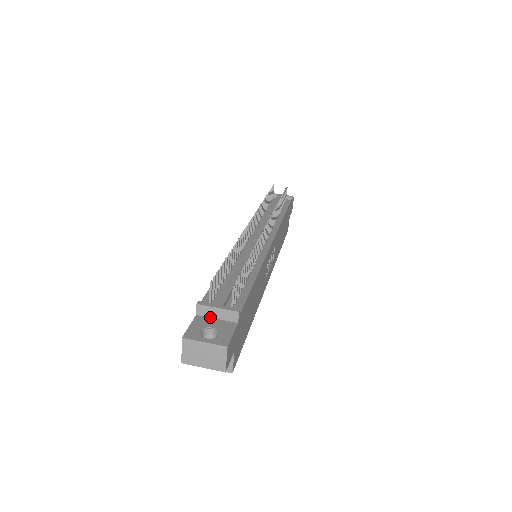
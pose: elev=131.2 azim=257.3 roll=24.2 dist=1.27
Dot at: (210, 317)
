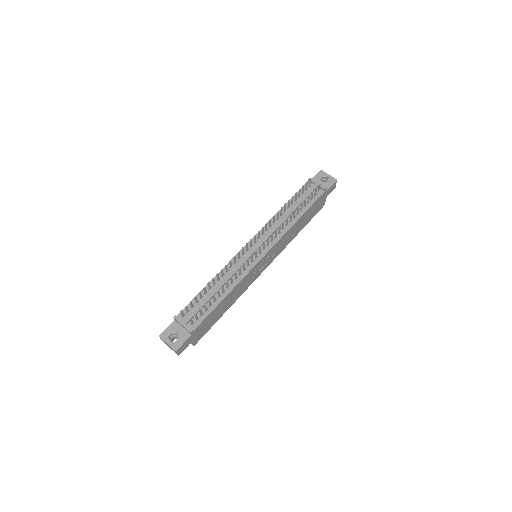
Dot at: (180, 325)
